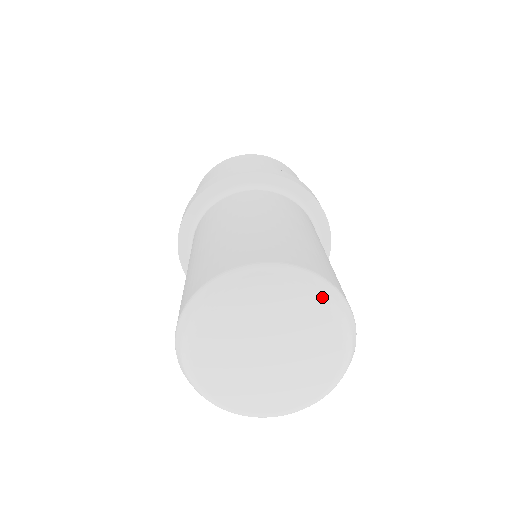
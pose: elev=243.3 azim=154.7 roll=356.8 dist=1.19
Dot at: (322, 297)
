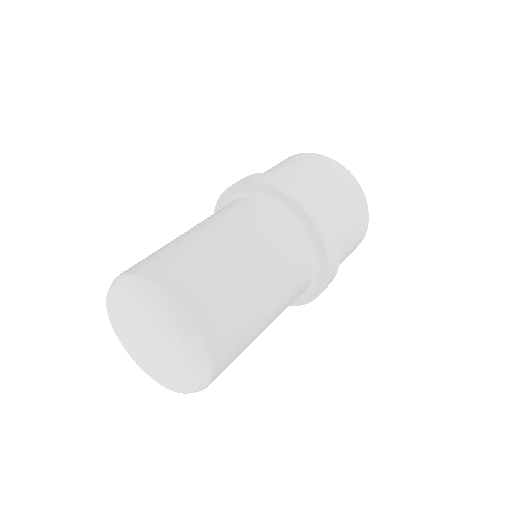
Dot at: (141, 297)
